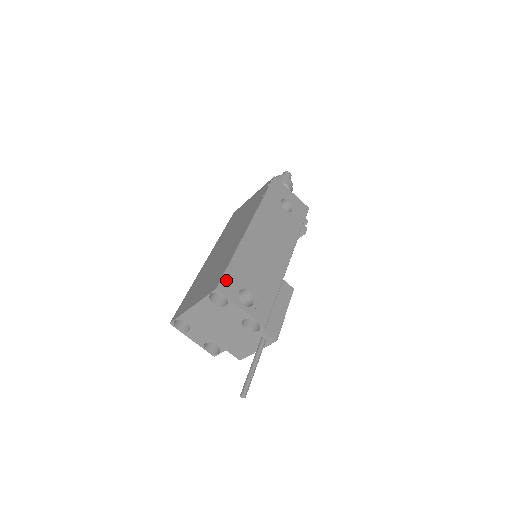
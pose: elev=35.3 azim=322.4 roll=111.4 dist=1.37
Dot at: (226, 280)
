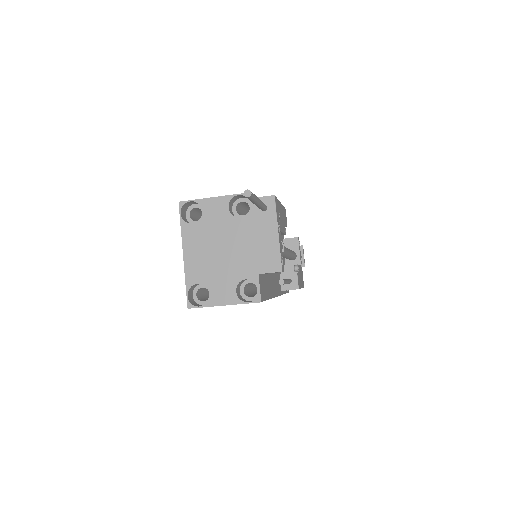
Dot at: (190, 204)
